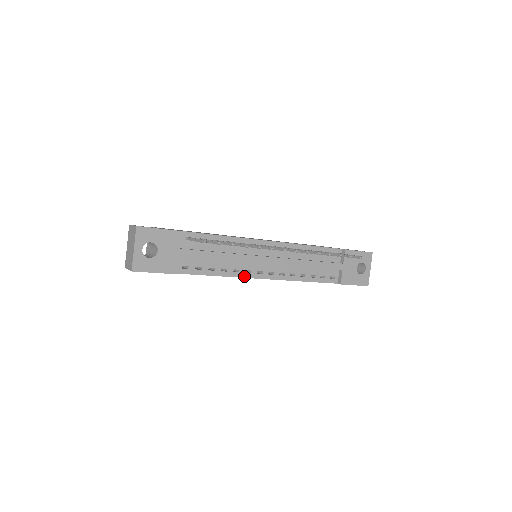
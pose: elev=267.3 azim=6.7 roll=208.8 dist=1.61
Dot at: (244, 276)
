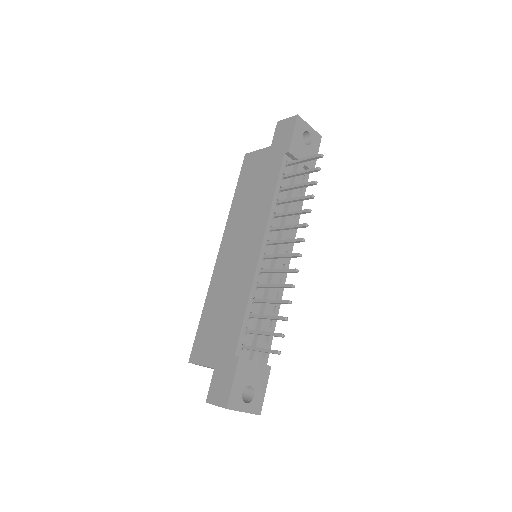
Dot at: occluded
